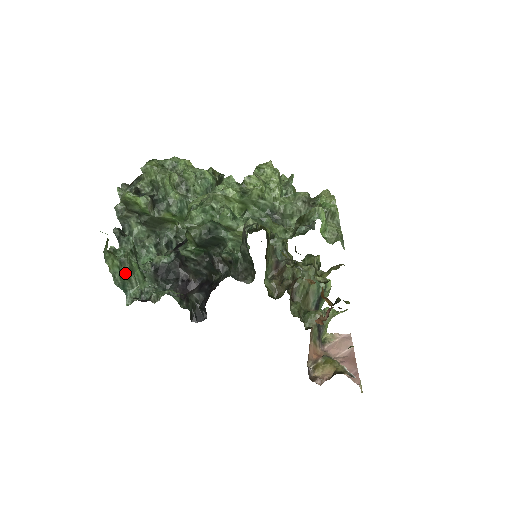
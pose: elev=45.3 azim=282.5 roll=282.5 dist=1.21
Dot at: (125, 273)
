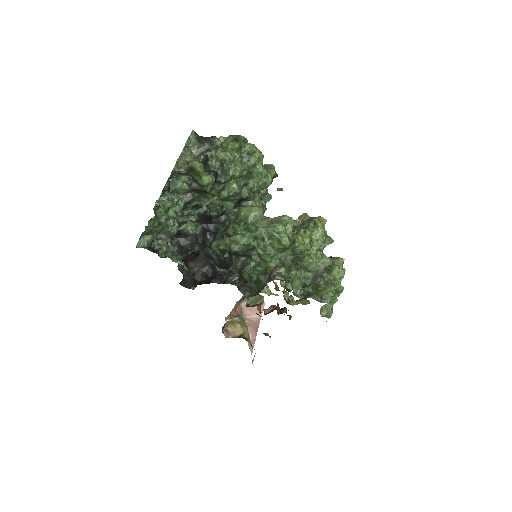
Dot at: (155, 230)
